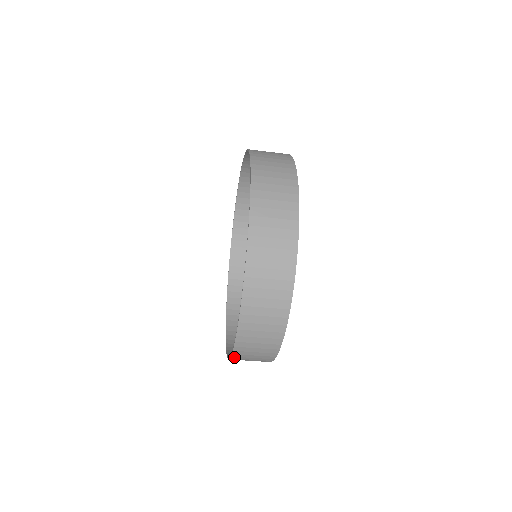
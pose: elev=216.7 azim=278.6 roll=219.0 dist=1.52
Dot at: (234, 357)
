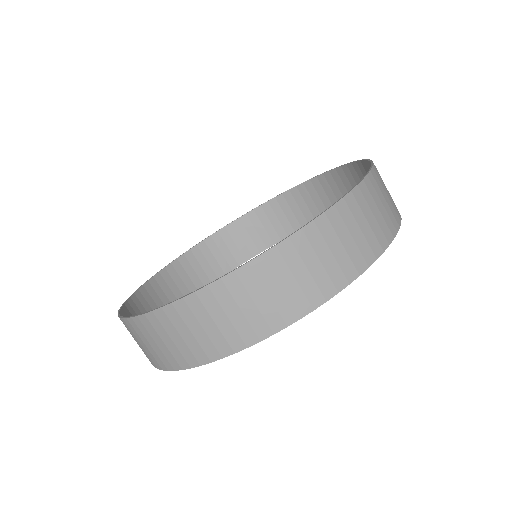
Dot at: (342, 205)
